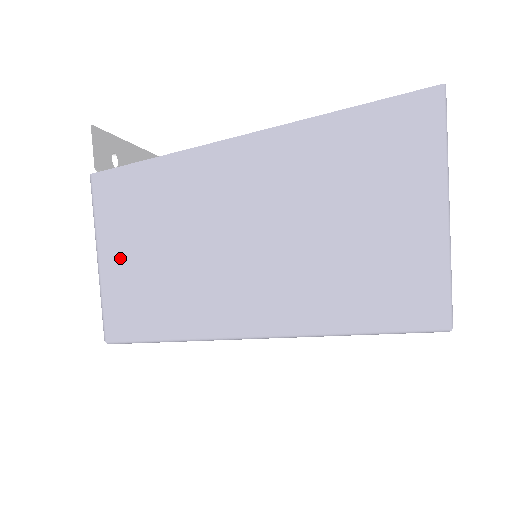
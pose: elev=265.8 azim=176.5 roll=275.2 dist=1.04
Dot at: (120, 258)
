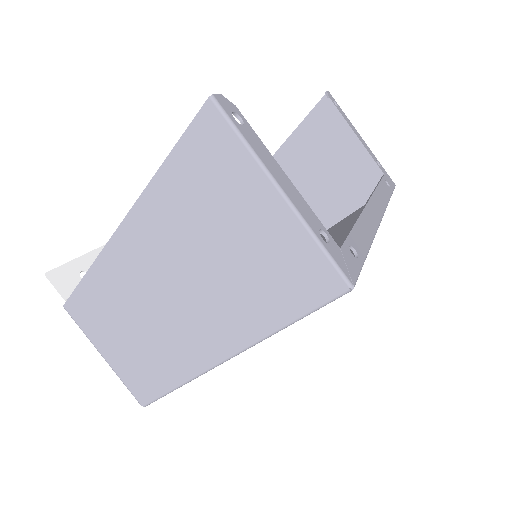
Dot at: (112, 350)
